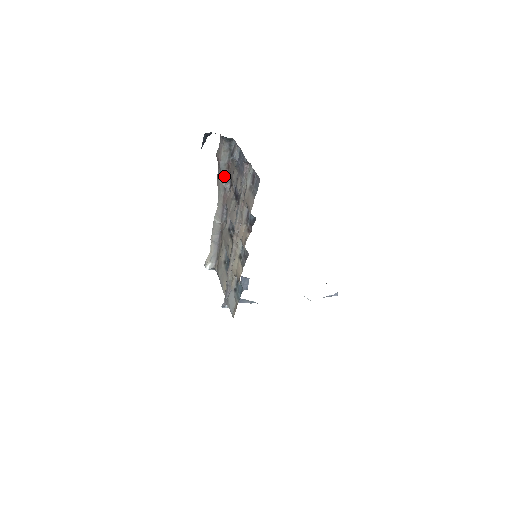
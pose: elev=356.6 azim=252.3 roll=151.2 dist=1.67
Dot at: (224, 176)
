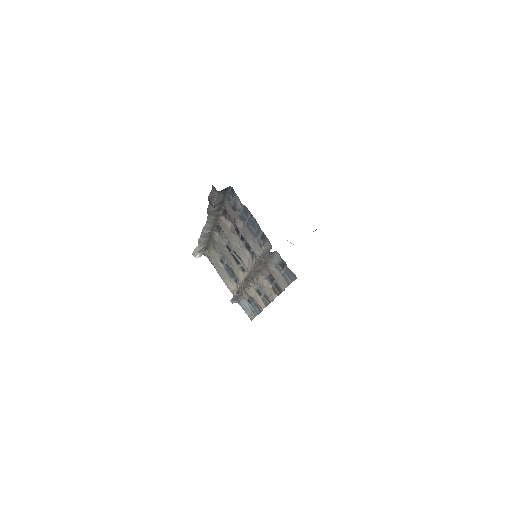
Dot at: (217, 209)
